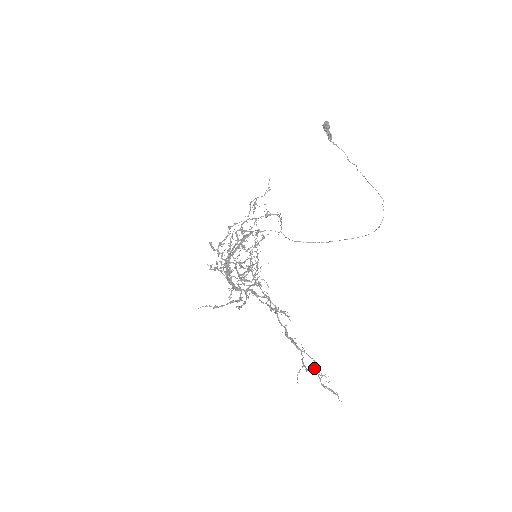
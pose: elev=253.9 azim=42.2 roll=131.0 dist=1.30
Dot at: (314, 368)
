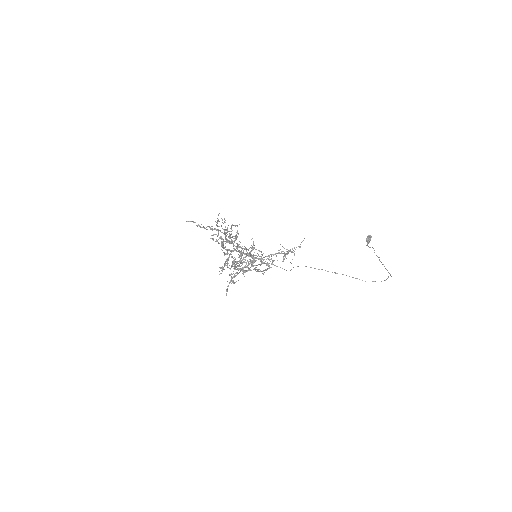
Dot at: occluded
